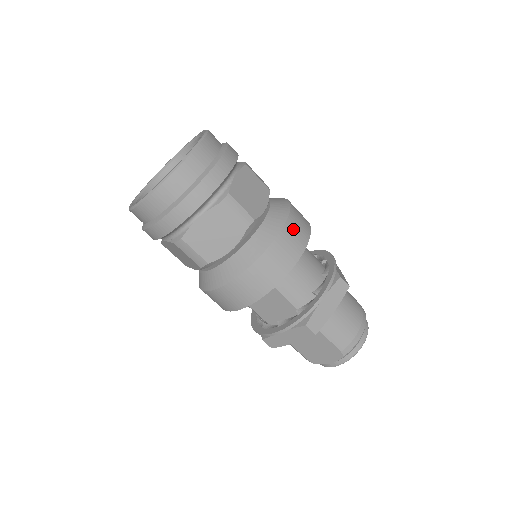
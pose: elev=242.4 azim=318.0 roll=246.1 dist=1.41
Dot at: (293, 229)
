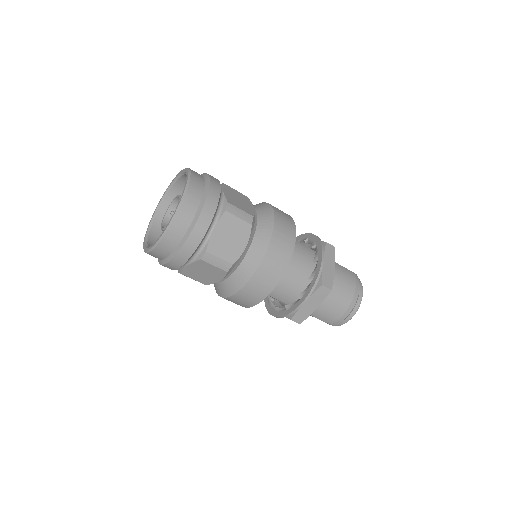
Dot at: (270, 264)
